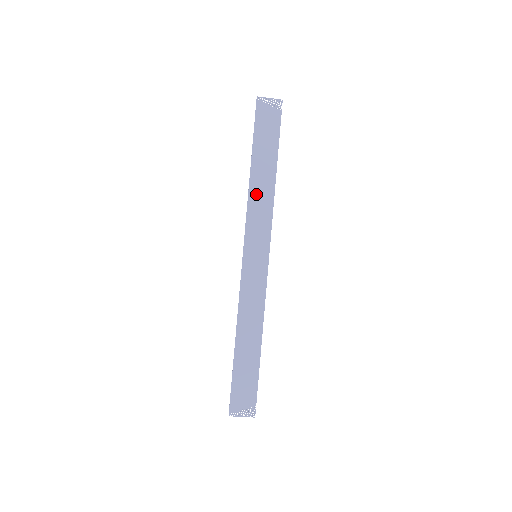
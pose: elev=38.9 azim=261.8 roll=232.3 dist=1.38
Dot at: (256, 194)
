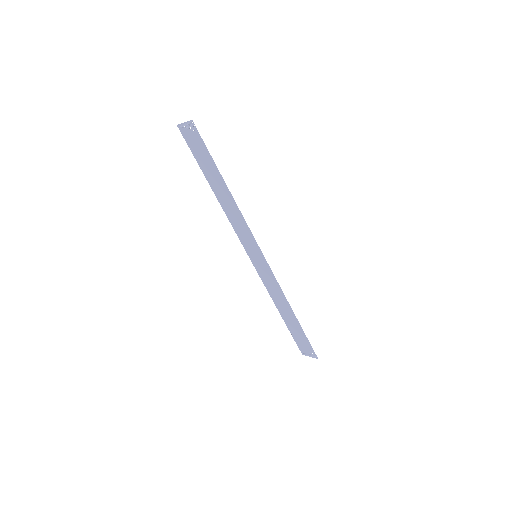
Dot at: (228, 209)
